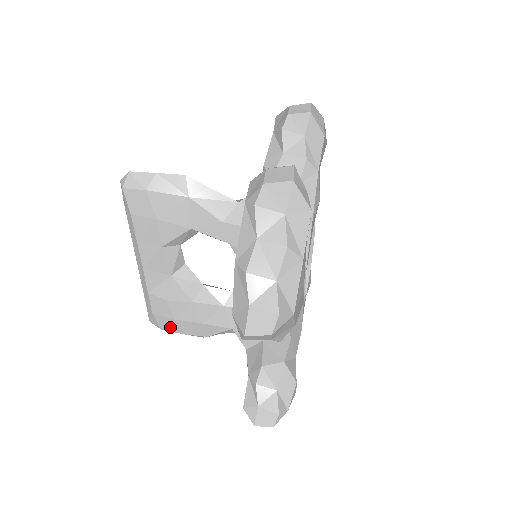
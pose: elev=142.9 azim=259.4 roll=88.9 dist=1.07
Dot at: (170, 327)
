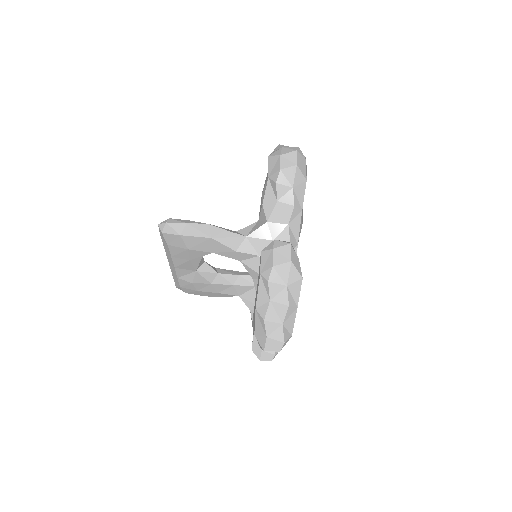
Dot at: (193, 293)
